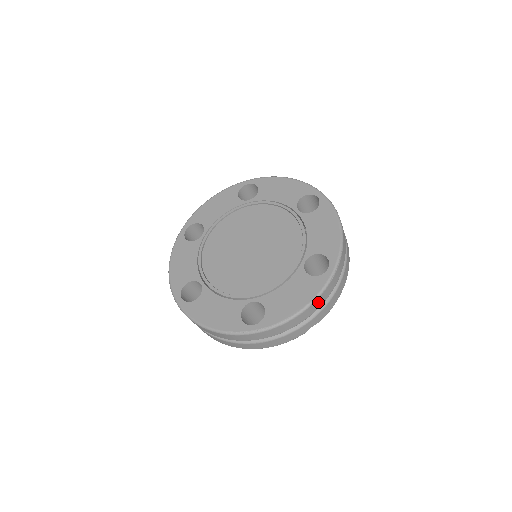
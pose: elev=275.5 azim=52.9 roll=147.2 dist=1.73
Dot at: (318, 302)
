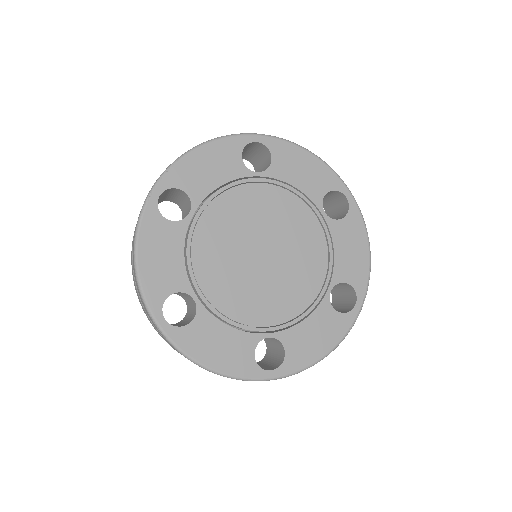
Dot at: occluded
